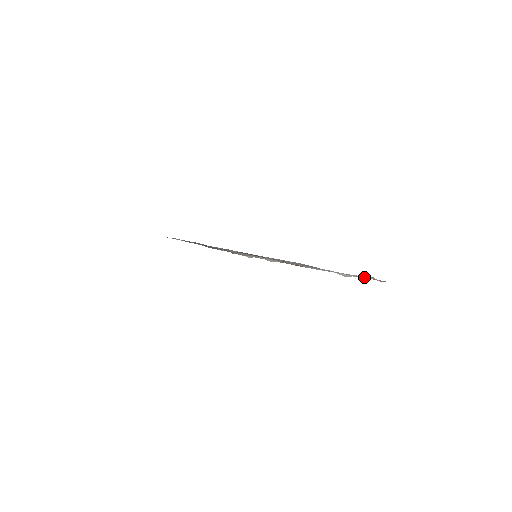
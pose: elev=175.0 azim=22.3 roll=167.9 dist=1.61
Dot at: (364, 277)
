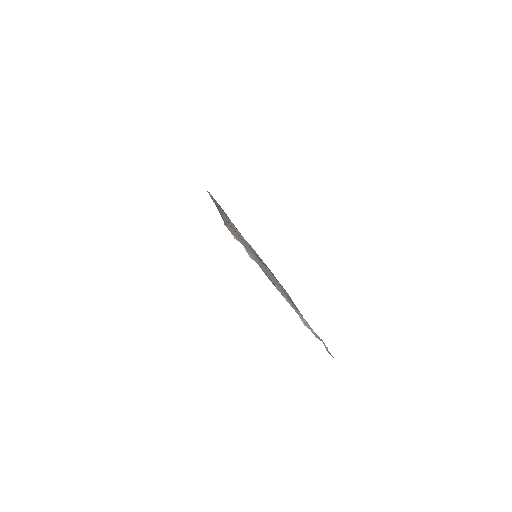
Dot at: occluded
